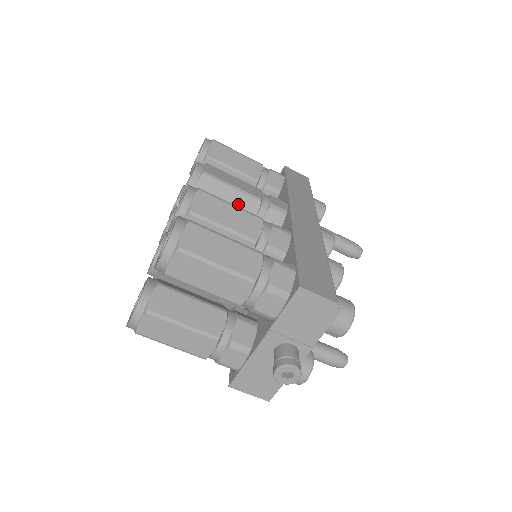
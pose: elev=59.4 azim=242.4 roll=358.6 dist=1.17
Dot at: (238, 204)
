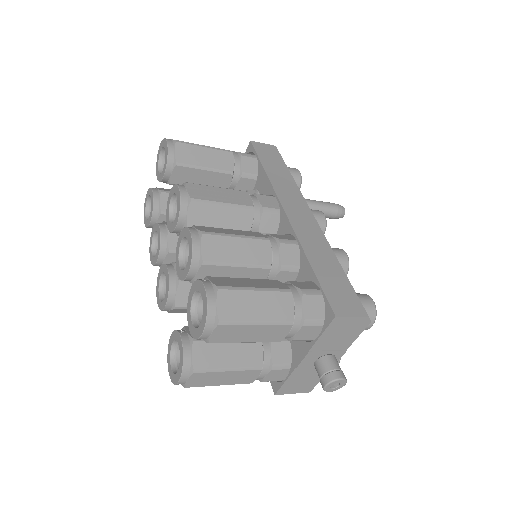
Dot at: (232, 220)
